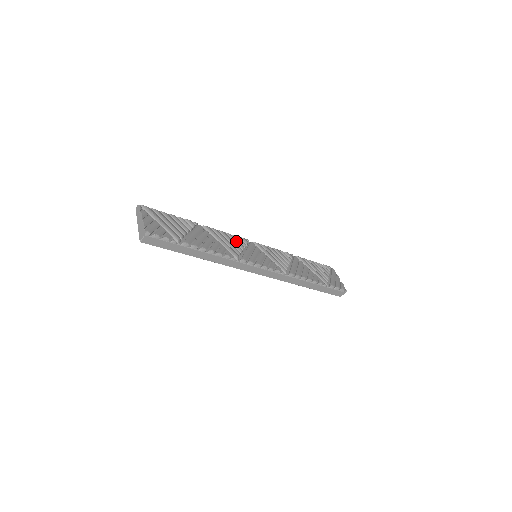
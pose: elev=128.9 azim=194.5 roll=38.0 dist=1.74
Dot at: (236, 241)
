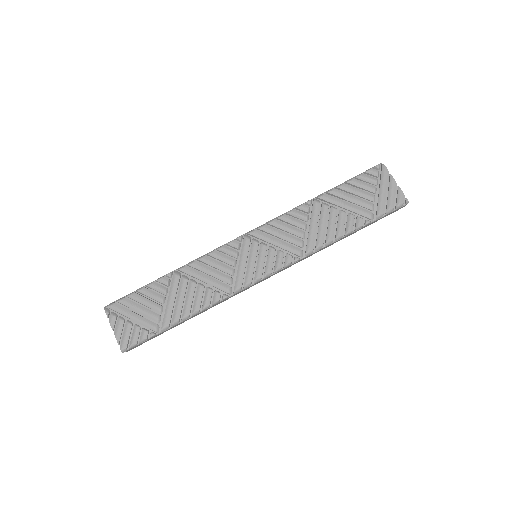
Dot at: (223, 259)
